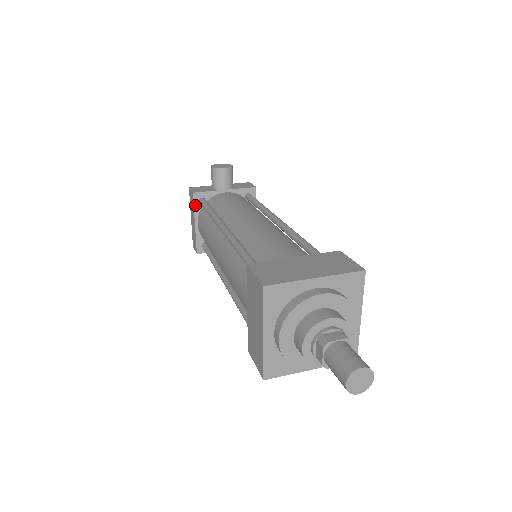
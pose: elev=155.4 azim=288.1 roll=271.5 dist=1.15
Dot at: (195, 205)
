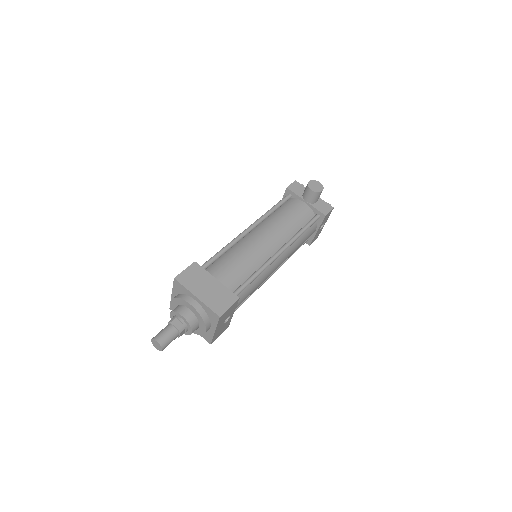
Dot at: (285, 194)
